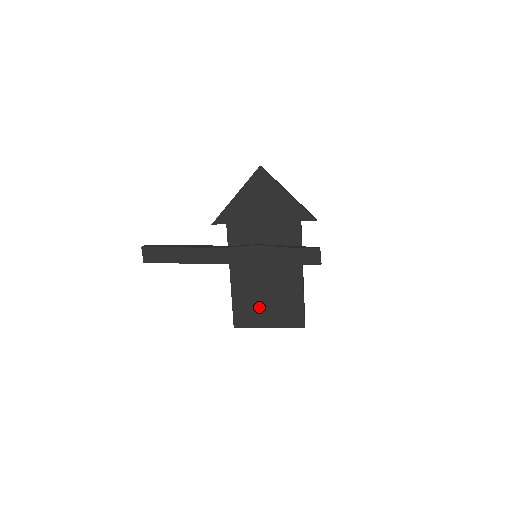
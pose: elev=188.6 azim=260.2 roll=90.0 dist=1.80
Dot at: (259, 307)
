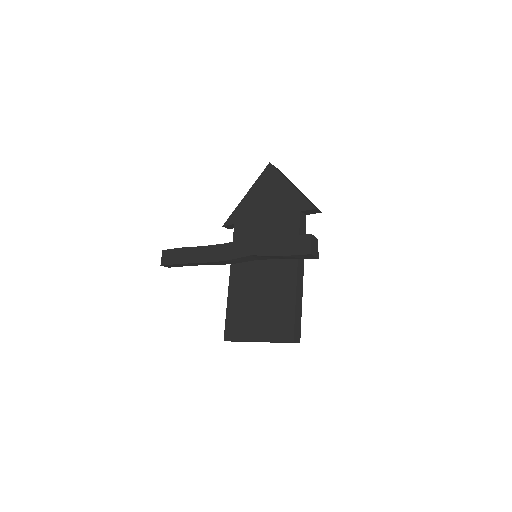
Dot at: (250, 315)
